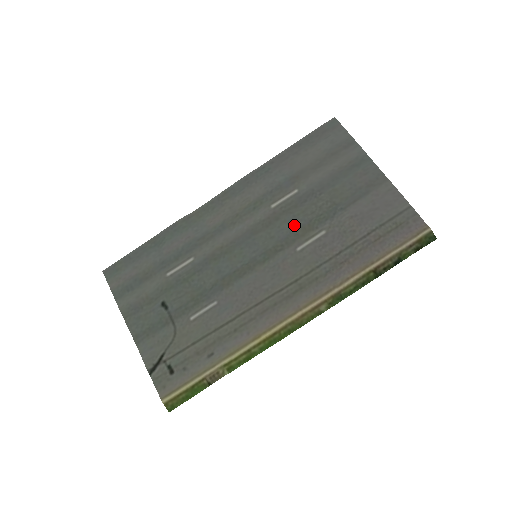
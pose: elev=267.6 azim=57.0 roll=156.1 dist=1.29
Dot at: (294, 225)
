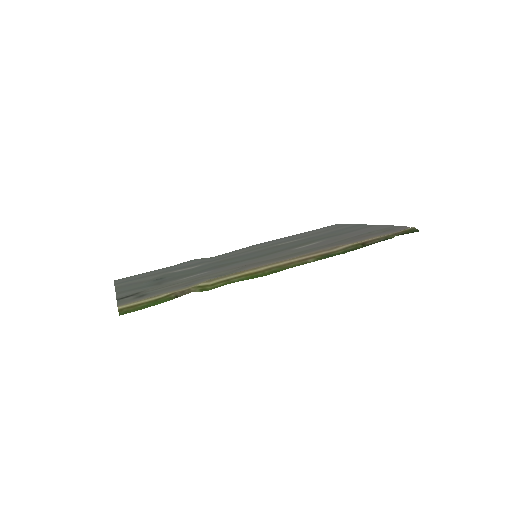
Dot at: (294, 245)
